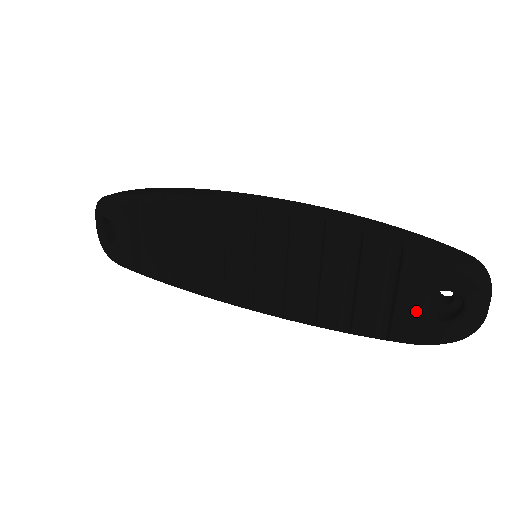
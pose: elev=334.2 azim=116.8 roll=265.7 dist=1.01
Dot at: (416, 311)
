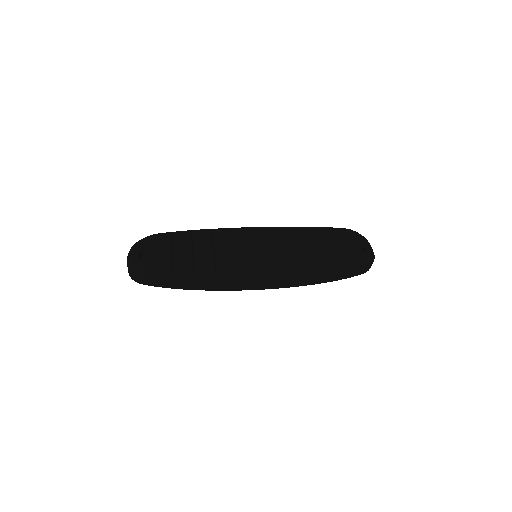
Dot at: (349, 248)
